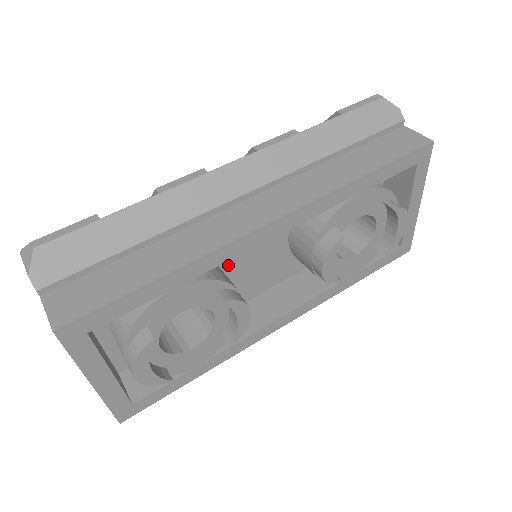
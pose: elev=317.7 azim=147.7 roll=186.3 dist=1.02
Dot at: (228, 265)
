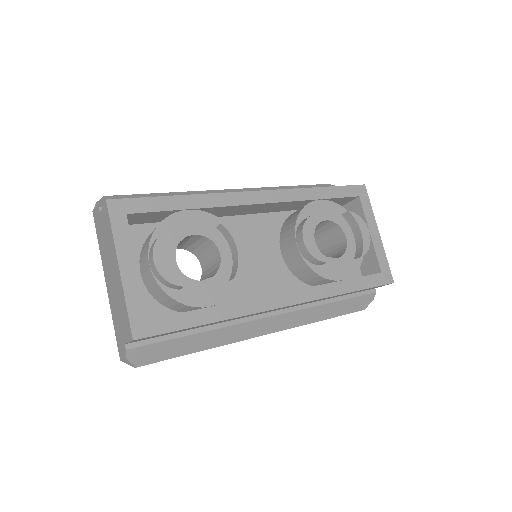
Dot at: occluded
